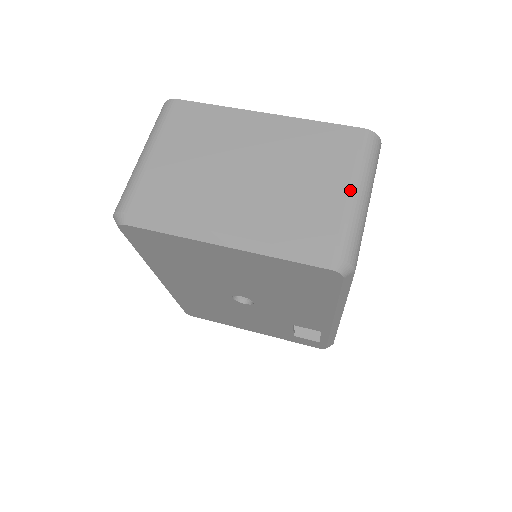
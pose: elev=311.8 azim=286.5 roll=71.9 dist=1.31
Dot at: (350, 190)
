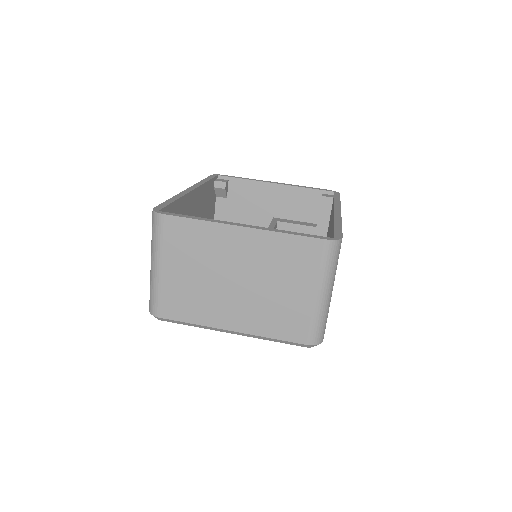
Dot at: (316, 296)
